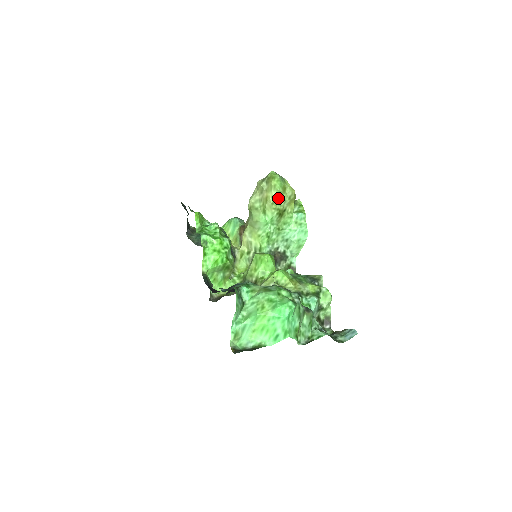
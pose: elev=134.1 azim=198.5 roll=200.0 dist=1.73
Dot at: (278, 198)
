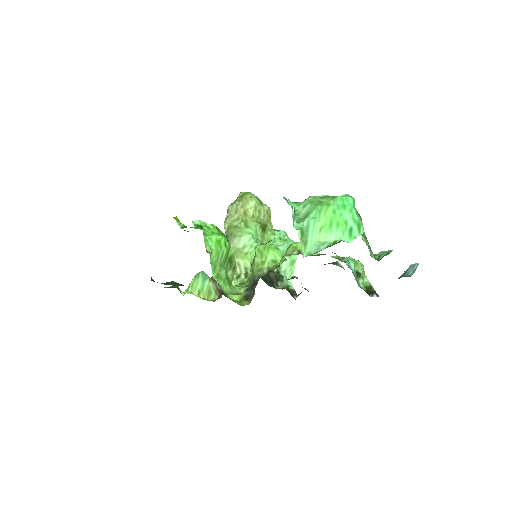
Dot at: (257, 211)
